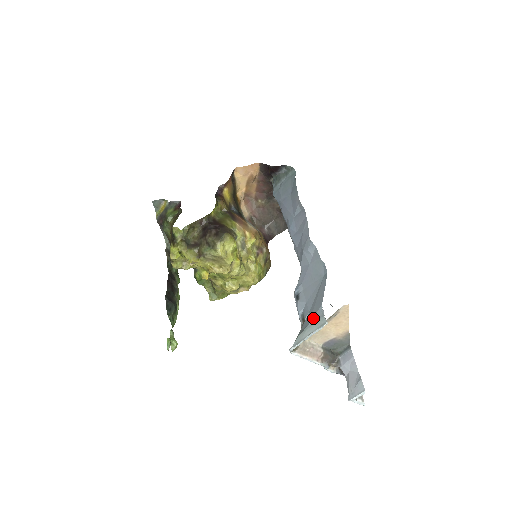
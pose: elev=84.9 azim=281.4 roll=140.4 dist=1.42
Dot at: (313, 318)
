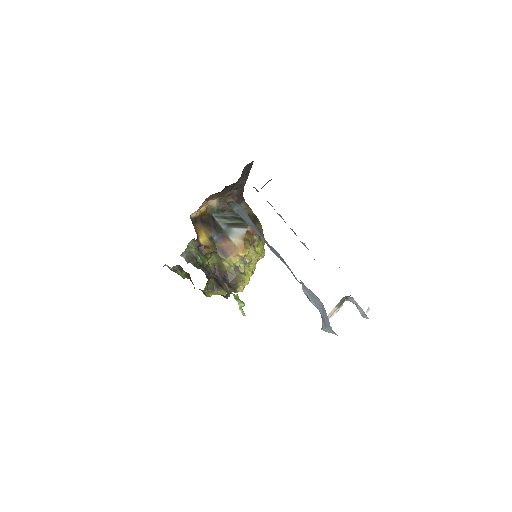
Dot at: (328, 328)
